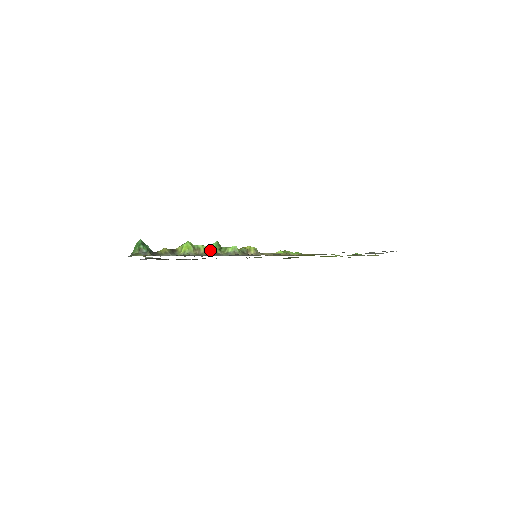
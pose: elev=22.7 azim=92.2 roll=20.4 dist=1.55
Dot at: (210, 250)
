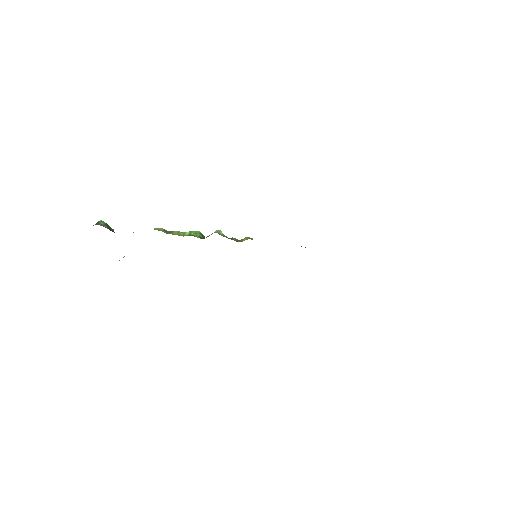
Dot at: (187, 235)
